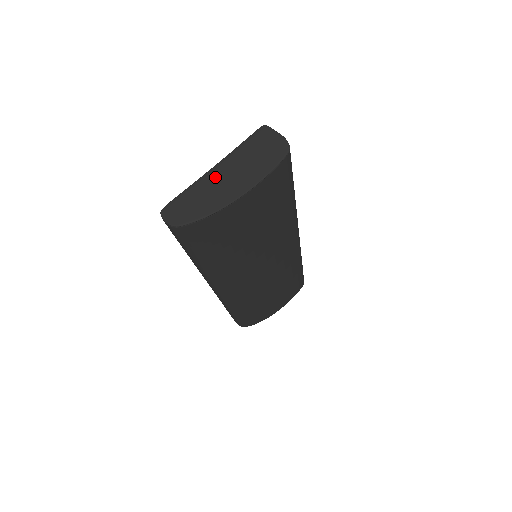
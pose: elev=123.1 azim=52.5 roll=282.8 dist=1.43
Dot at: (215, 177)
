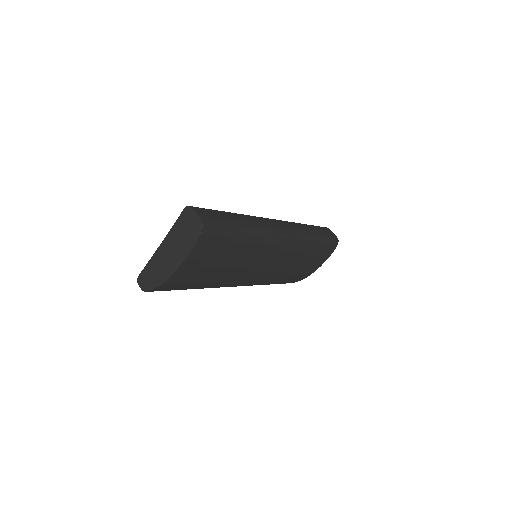
Dot at: (162, 253)
